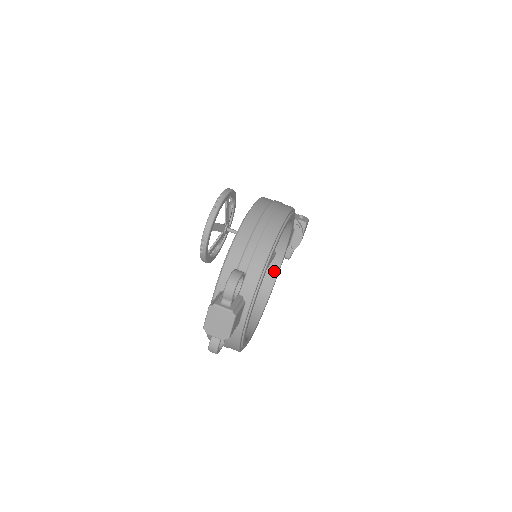
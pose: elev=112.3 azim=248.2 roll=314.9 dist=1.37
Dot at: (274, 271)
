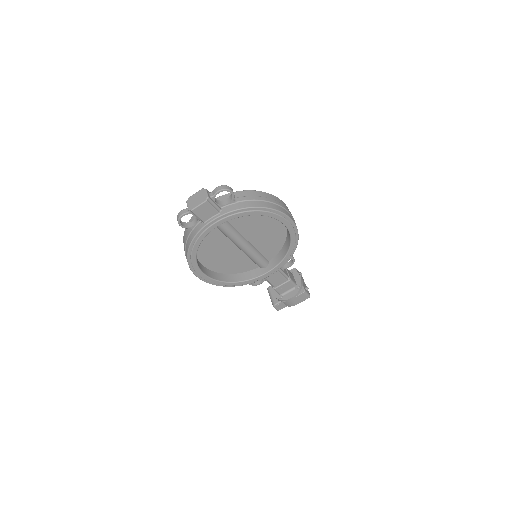
Dot at: (255, 275)
